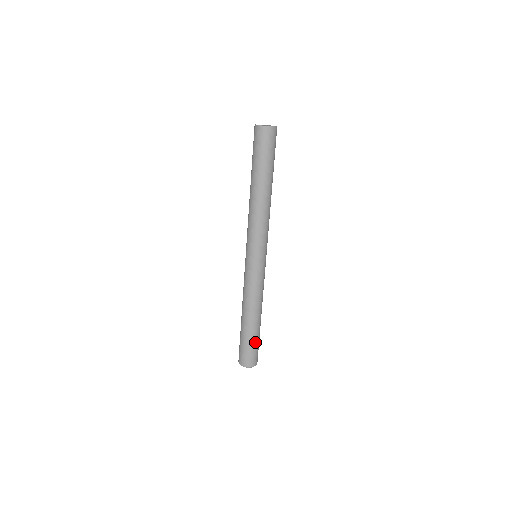
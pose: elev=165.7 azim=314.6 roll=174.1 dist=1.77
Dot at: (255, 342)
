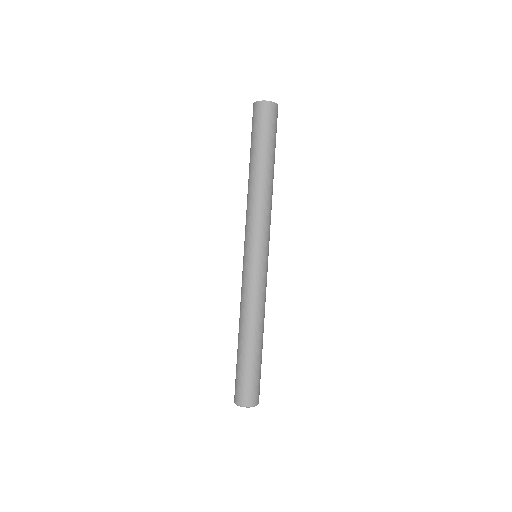
Dot at: (256, 370)
